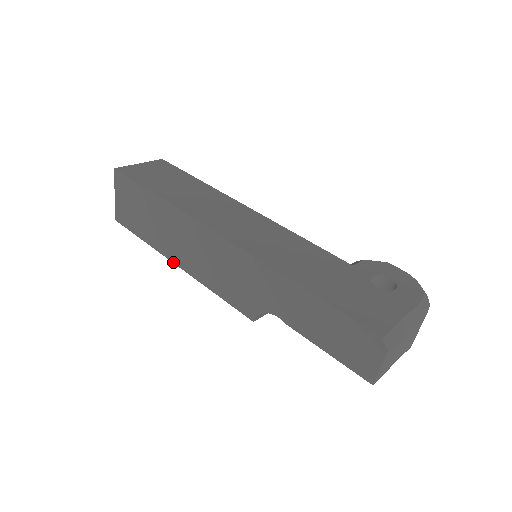
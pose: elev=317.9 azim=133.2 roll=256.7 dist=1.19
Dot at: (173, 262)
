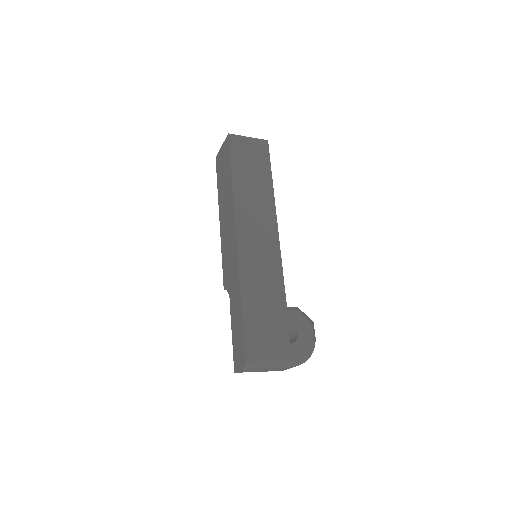
Dot at: (219, 217)
